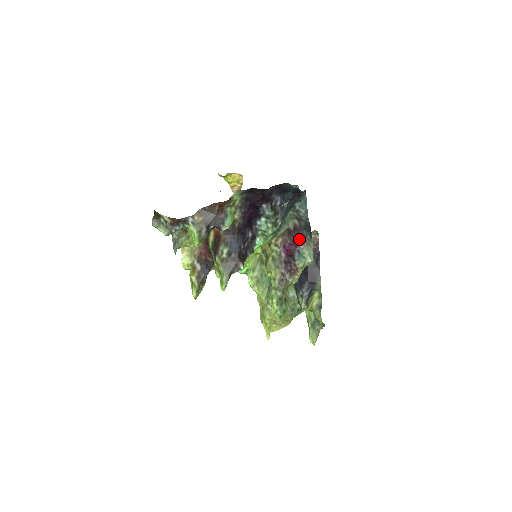
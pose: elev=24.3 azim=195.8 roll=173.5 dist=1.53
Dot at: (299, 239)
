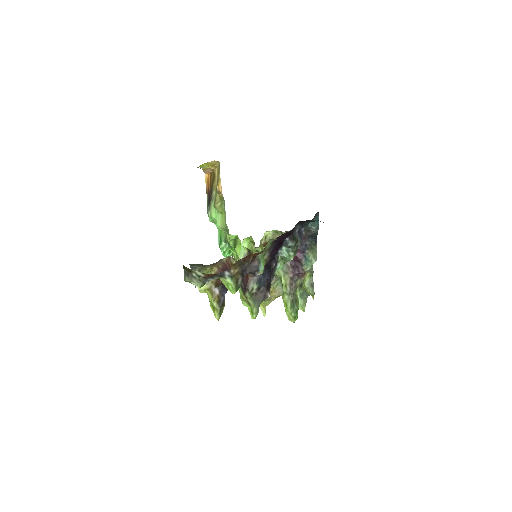
Dot at: (305, 245)
